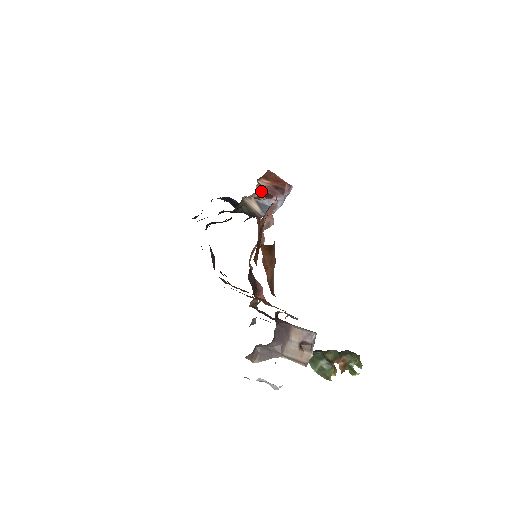
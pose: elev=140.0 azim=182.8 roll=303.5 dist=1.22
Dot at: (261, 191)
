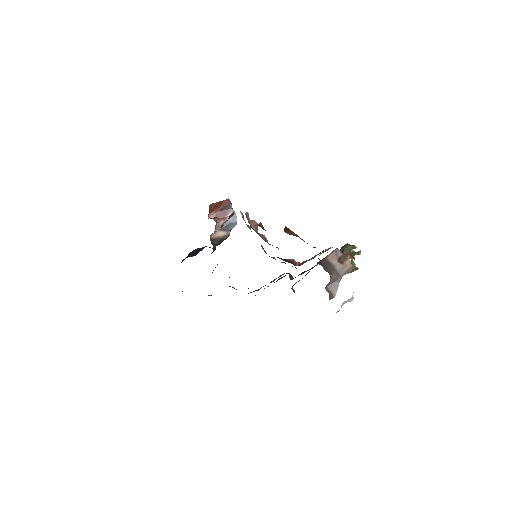
Dot at: (217, 221)
